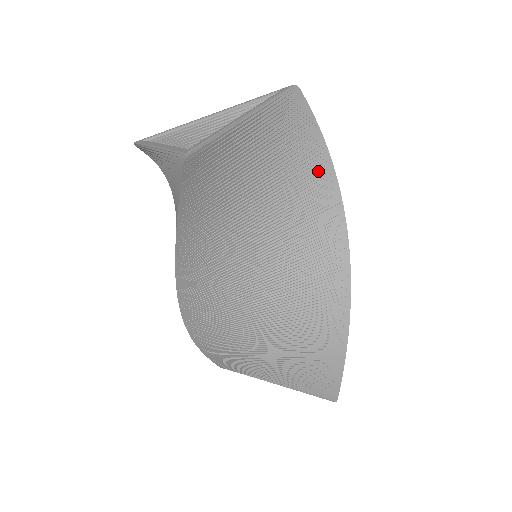
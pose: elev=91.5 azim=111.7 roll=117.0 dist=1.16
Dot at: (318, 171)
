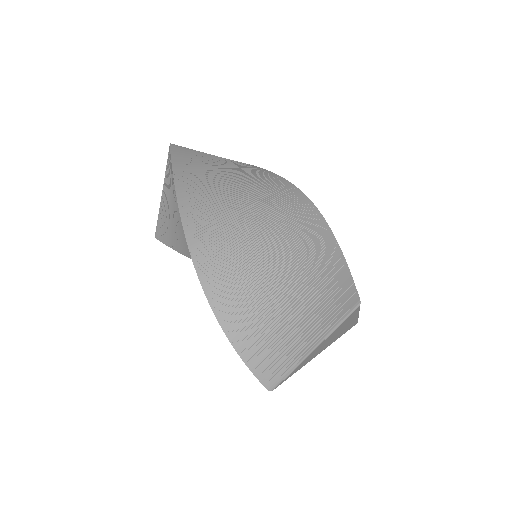
Dot at: (273, 180)
